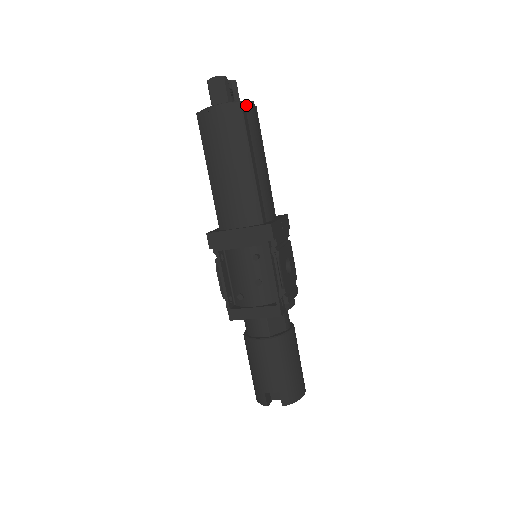
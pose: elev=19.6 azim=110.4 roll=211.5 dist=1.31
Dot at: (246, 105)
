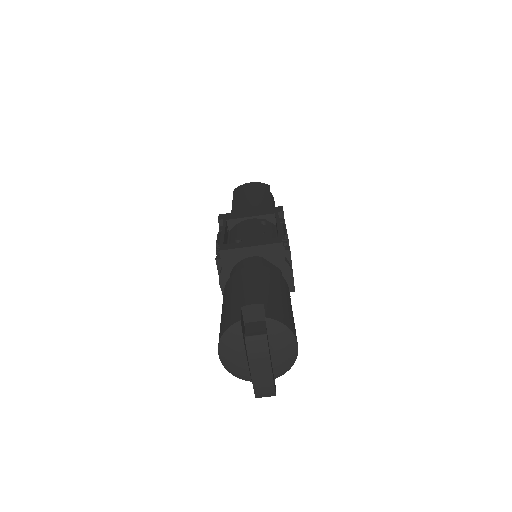
Dot at: (271, 193)
